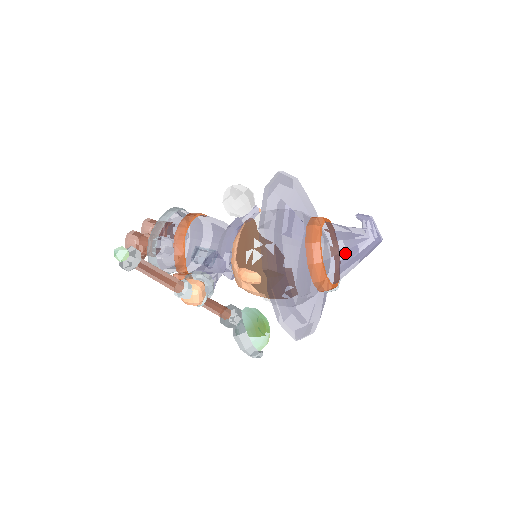
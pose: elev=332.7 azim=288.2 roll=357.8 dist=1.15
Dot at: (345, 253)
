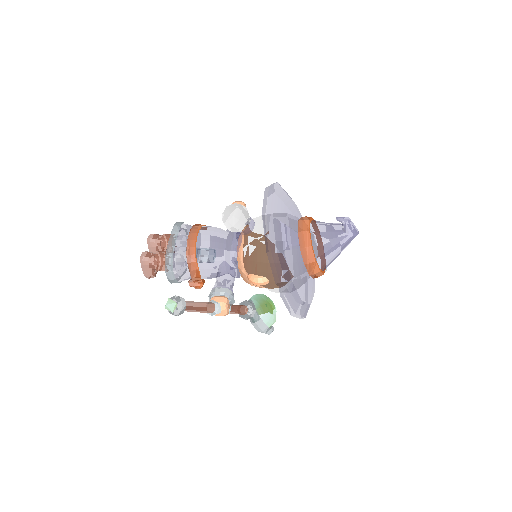
Dot at: (332, 249)
